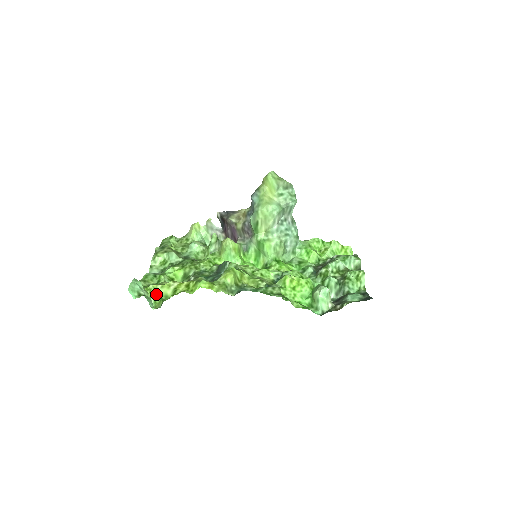
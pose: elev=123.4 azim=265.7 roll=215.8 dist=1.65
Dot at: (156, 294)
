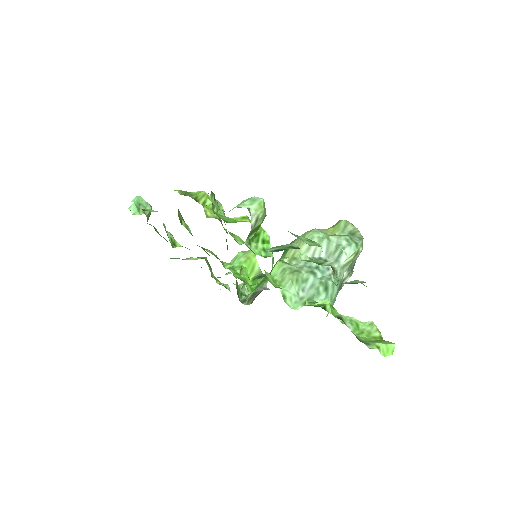
Dot at: (146, 209)
